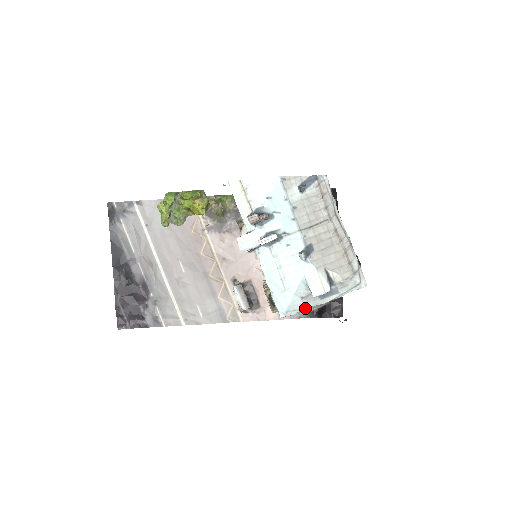
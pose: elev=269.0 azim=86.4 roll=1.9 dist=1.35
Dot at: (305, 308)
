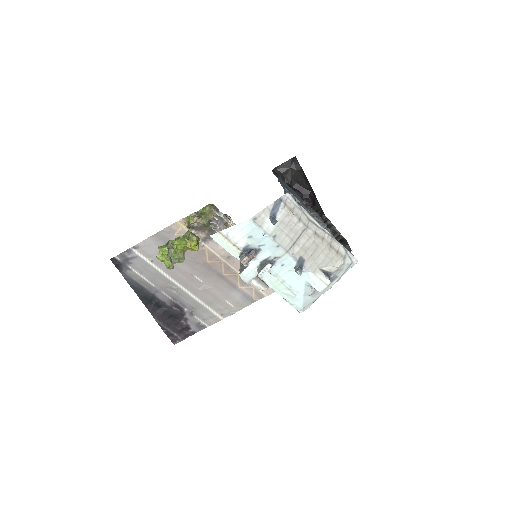
Dot at: (316, 299)
